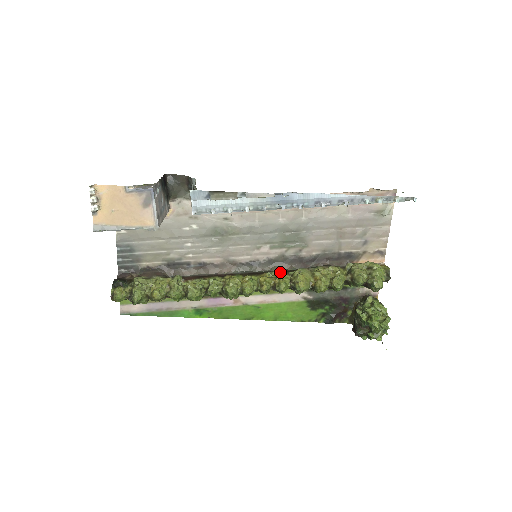
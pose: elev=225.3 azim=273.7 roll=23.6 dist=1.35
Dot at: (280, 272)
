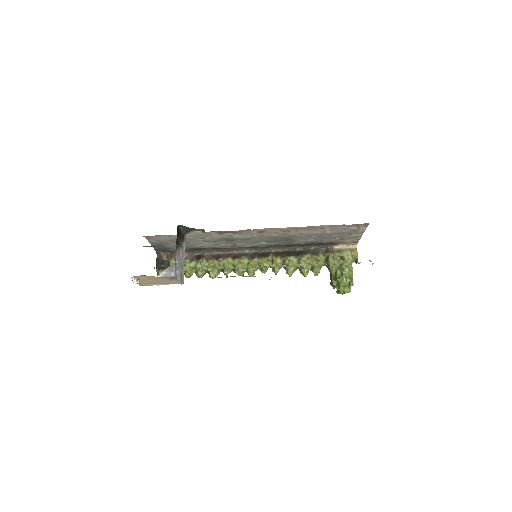
Dot at: (275, 260)
